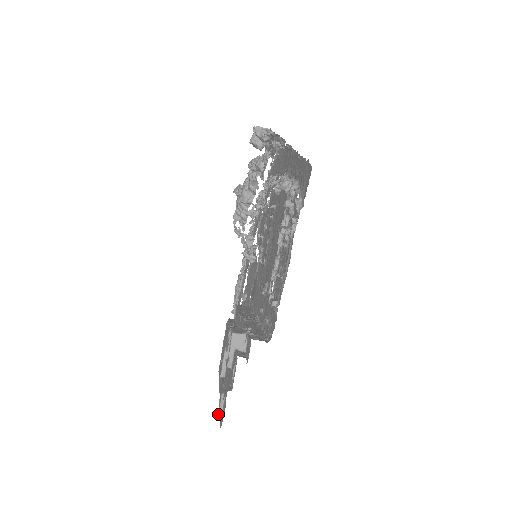
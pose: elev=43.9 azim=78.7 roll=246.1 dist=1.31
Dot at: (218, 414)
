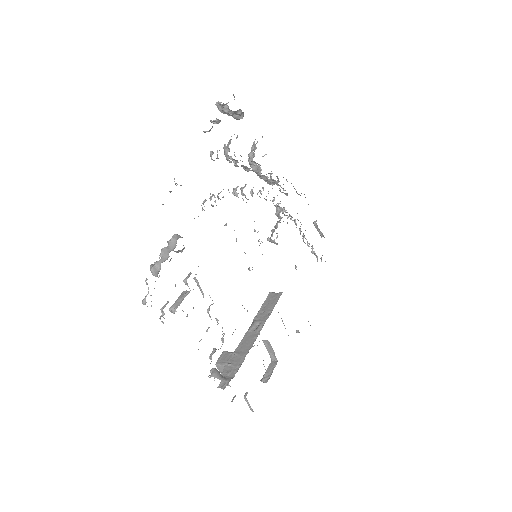
Dot at: (250, 409)
